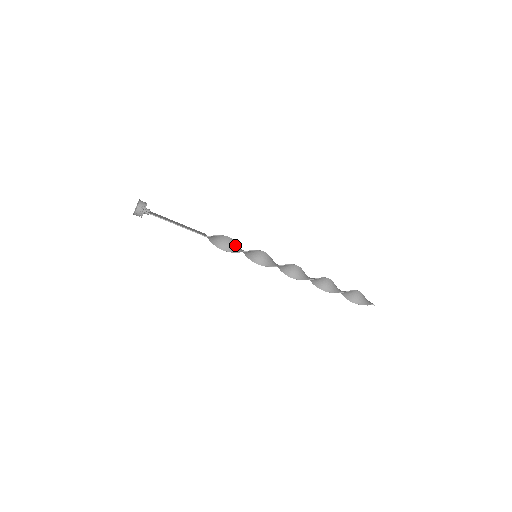
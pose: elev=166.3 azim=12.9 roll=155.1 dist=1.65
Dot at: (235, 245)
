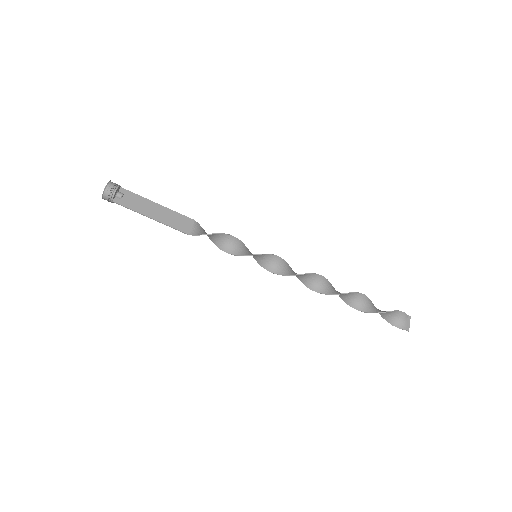
Dot at: (230, 241)
